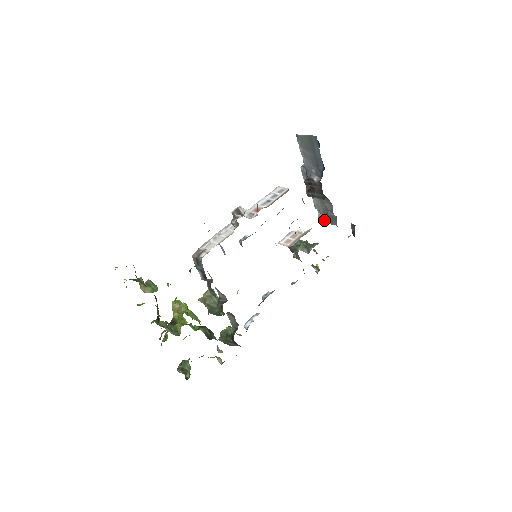
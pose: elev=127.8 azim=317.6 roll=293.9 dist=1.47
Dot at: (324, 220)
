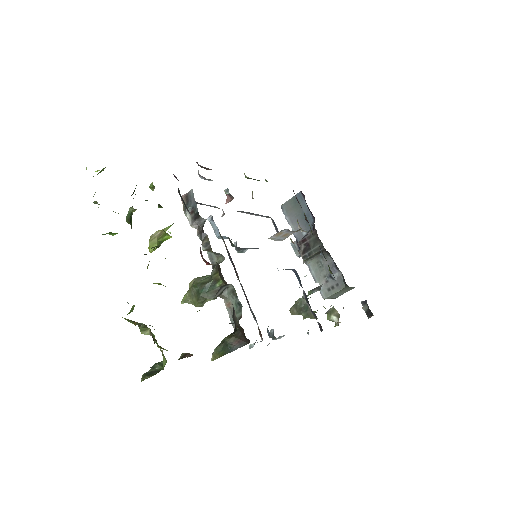
Dot at: (329, 292)
